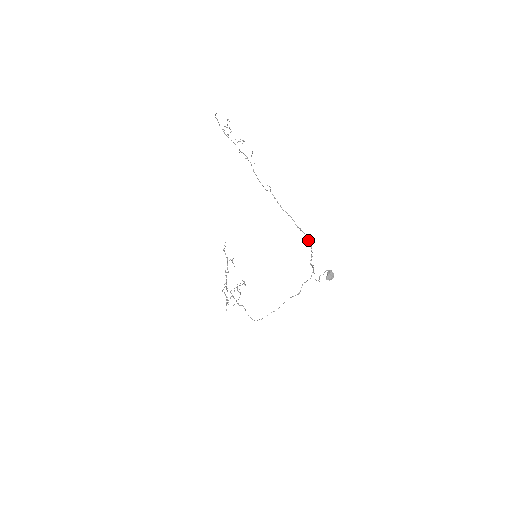
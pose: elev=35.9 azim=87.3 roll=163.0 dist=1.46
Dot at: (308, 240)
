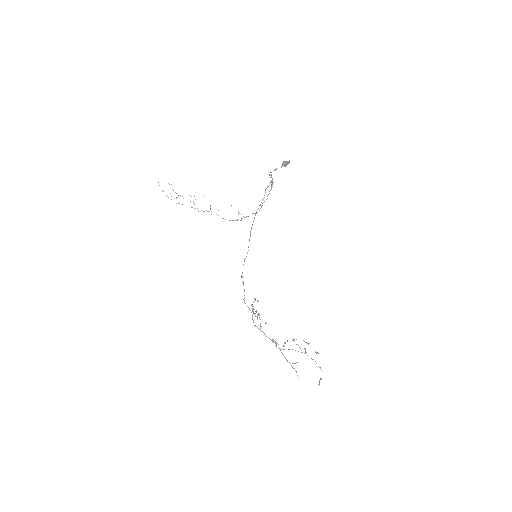
Dot at: (271, 187)
